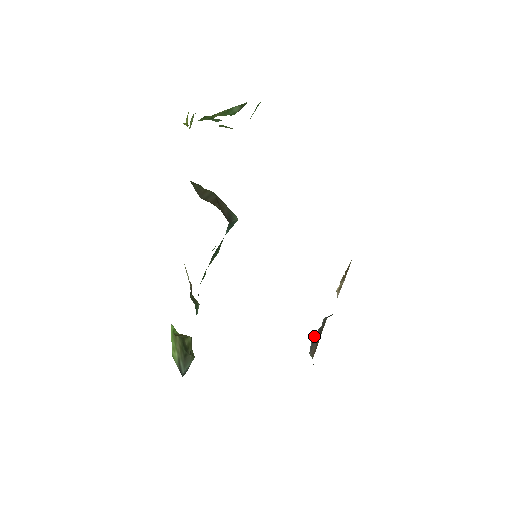
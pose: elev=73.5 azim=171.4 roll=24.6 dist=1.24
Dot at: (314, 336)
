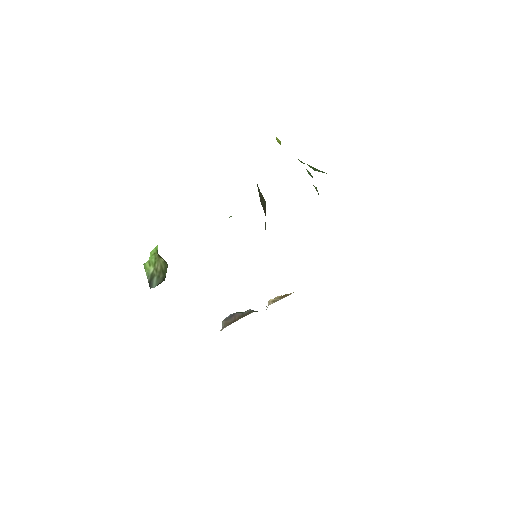
Dot at: (234, 314)
